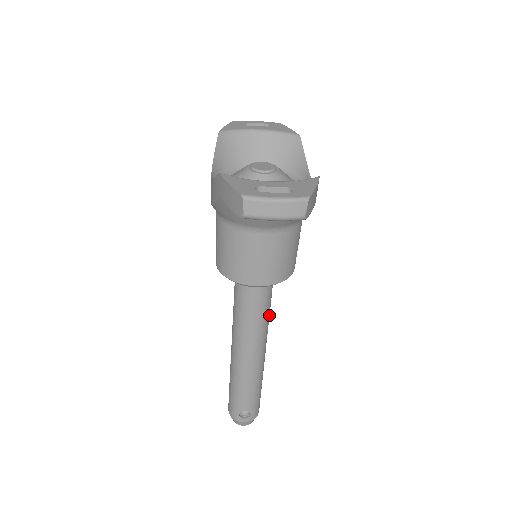
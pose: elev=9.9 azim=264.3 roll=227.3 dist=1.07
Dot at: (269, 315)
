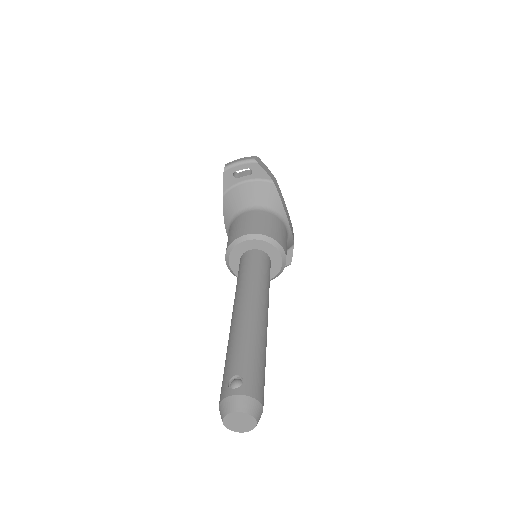
Dot at: (267, 286)
